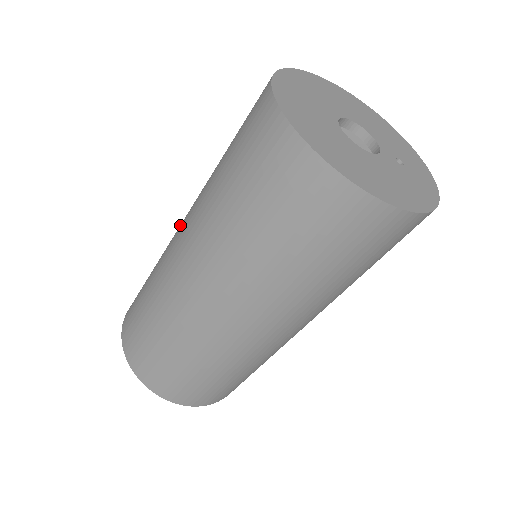
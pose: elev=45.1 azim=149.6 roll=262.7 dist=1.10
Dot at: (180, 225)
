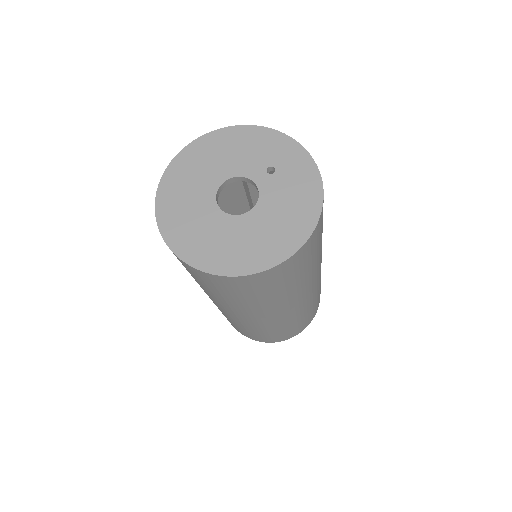
Dot at: occluded
